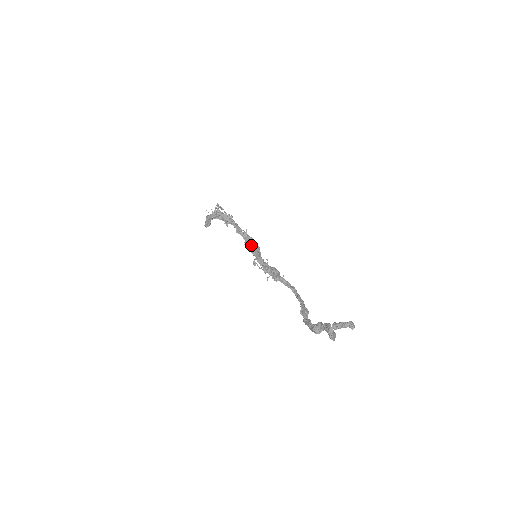
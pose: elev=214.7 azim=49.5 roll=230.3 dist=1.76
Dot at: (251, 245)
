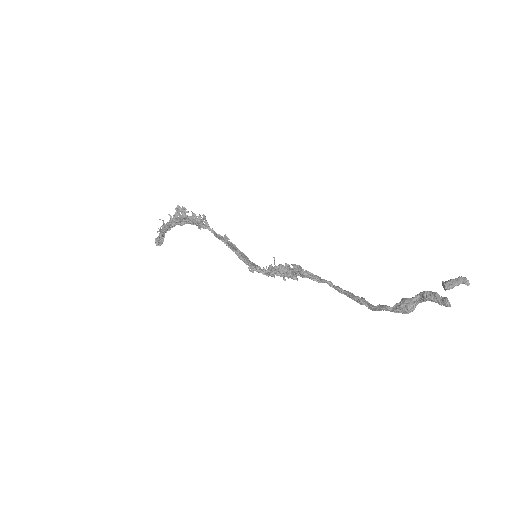
Dot at: (237, 250)
